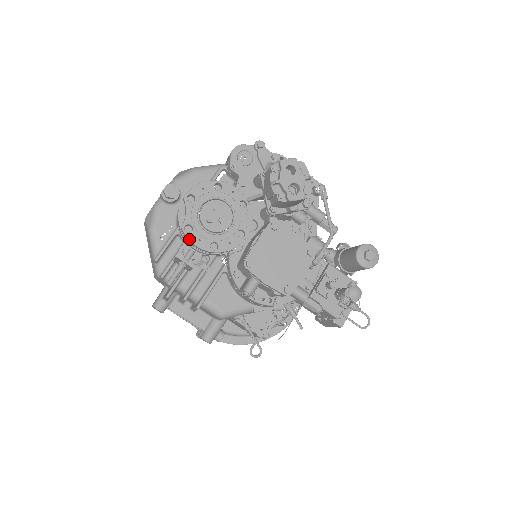
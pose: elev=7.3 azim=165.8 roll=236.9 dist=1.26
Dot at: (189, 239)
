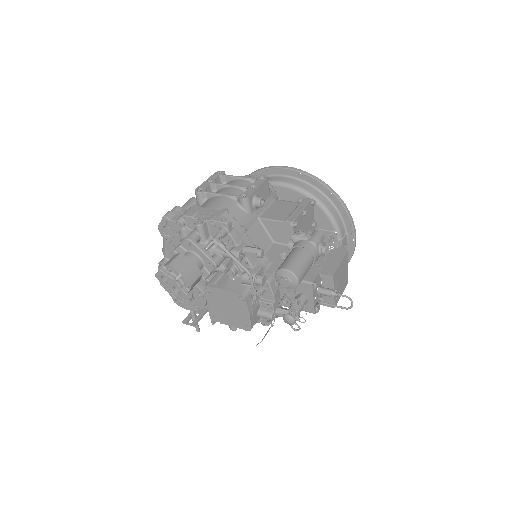
Dot at: occluded
